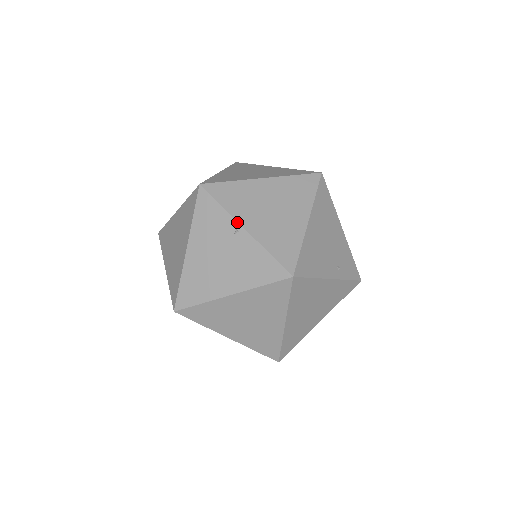
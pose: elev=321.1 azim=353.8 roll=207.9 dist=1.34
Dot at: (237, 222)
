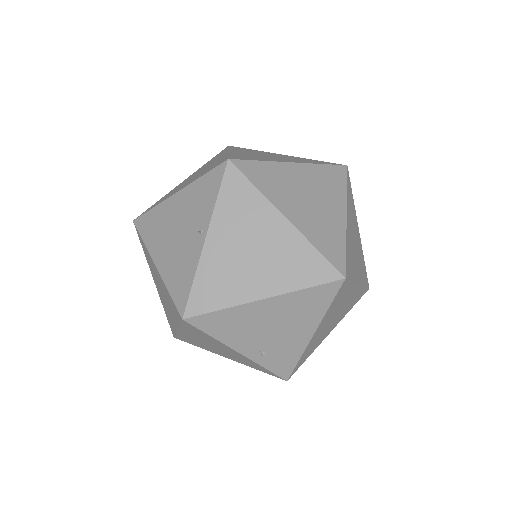
Dot at: (208, 226)
